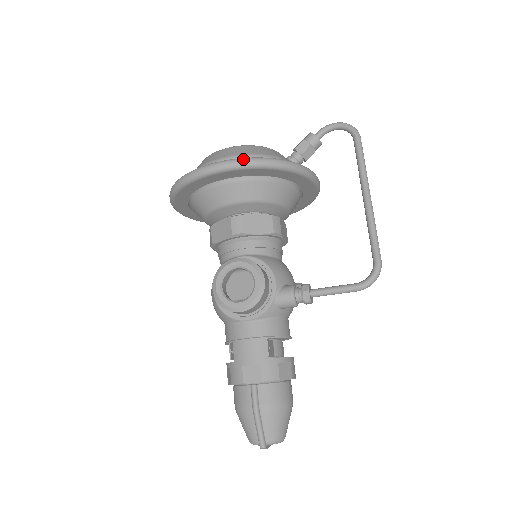
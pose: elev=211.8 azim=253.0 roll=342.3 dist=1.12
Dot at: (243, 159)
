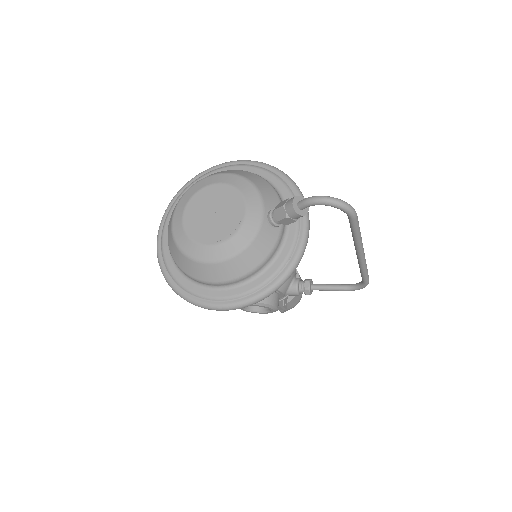
Dot at: (241, 307)
